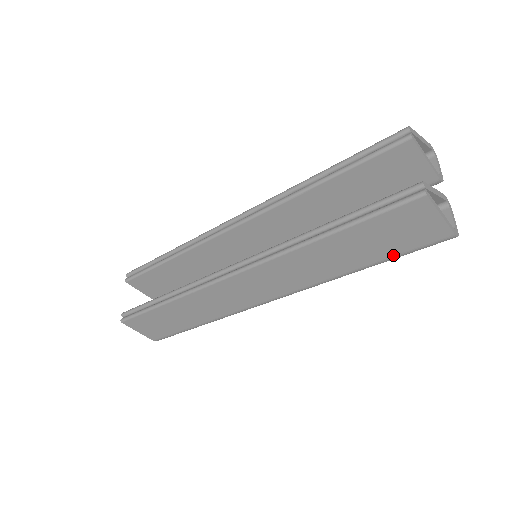
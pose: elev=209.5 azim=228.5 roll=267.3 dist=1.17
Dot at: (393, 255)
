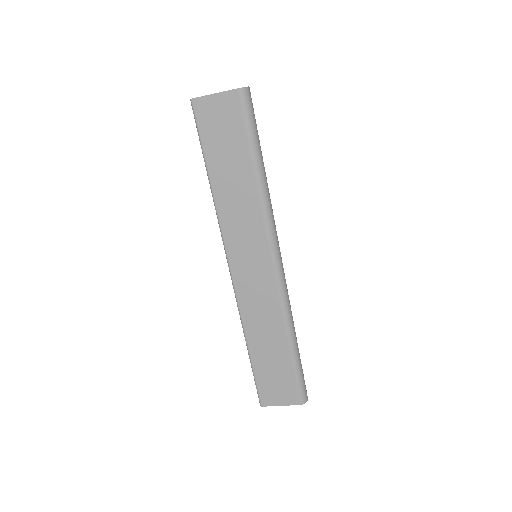
Dot at: (247, 141)
